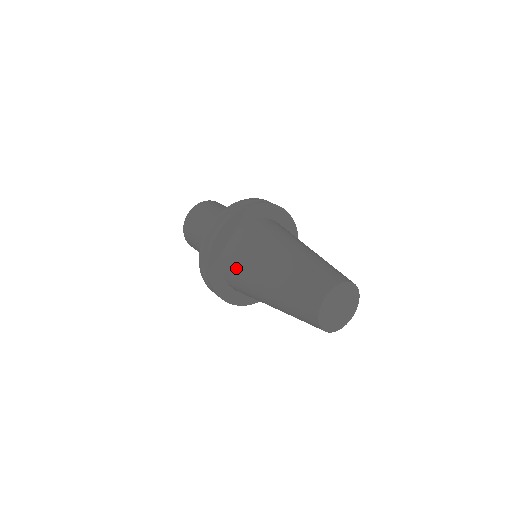
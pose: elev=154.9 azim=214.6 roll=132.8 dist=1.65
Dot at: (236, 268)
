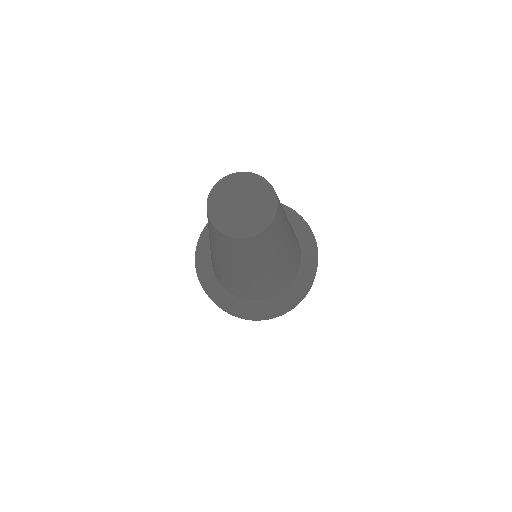
Dot at: occluded
